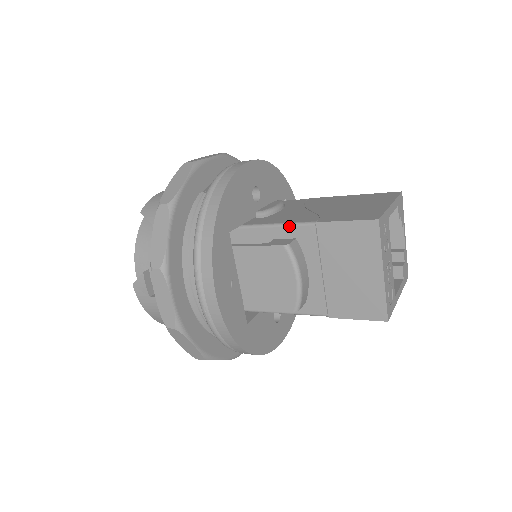
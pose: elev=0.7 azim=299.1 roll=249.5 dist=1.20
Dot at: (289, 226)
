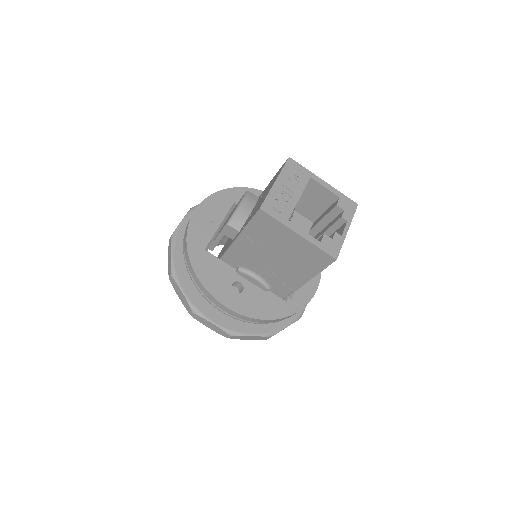
Dot at: occluded
